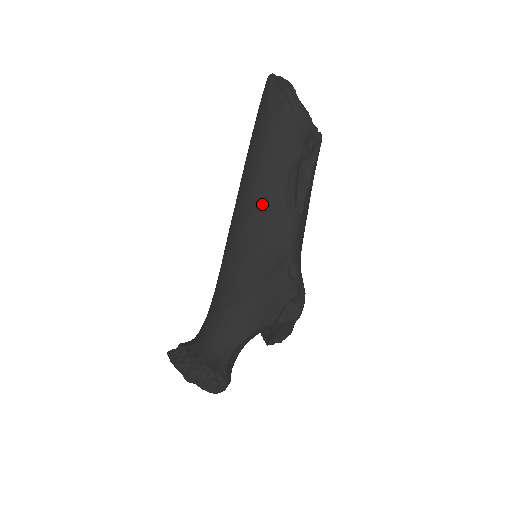
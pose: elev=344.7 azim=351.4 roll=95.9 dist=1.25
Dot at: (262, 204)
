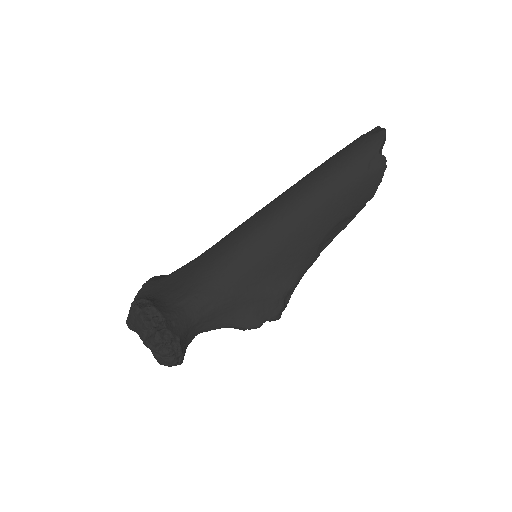
Dot at: (306, 230)
